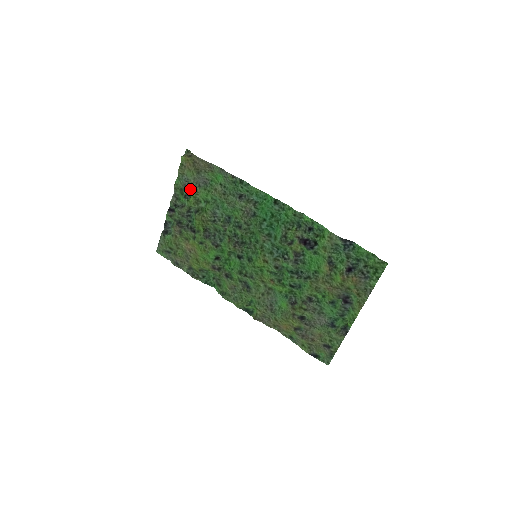
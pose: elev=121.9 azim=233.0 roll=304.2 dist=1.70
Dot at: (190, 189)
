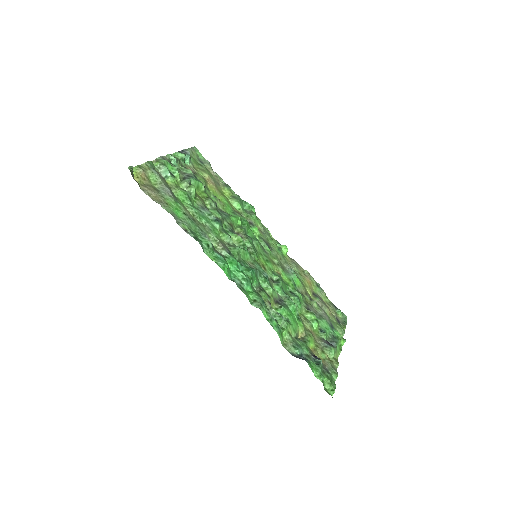
Dot at: (166, 182)
